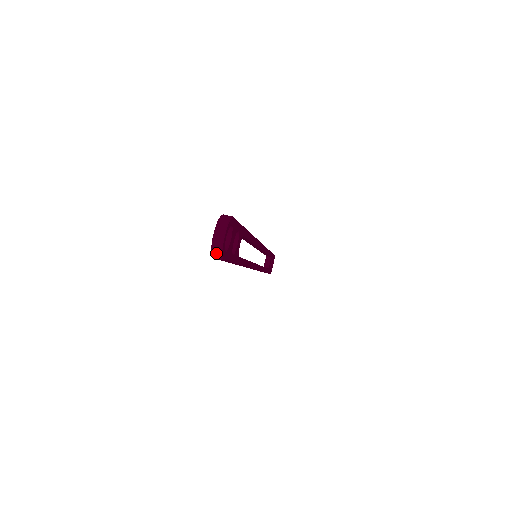
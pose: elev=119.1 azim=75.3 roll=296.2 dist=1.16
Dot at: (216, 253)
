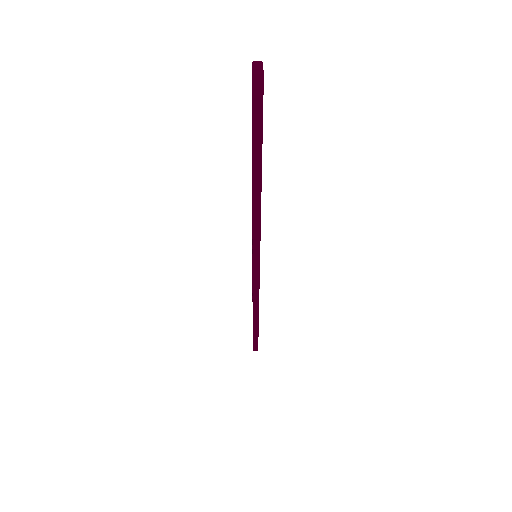
Dot at: (257, 82)
